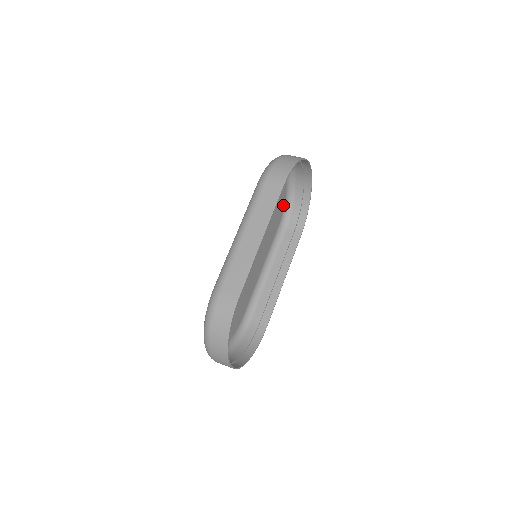
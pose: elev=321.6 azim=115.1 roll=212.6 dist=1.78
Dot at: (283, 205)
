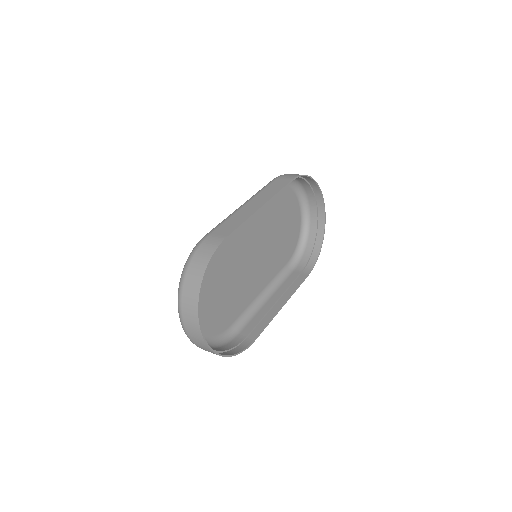
Dot at: (295, 245)
